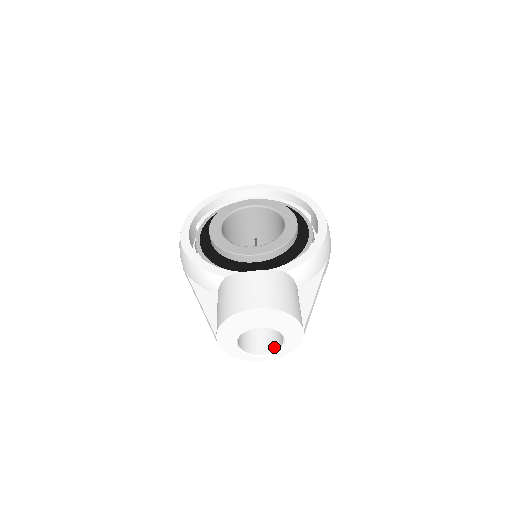
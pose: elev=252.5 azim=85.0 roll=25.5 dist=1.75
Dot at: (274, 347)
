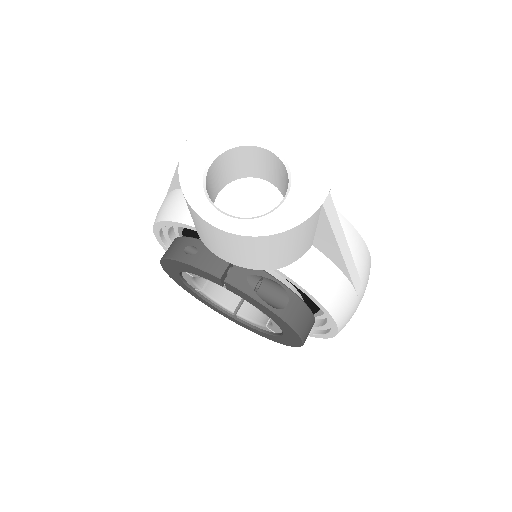
Dot at: occluded
